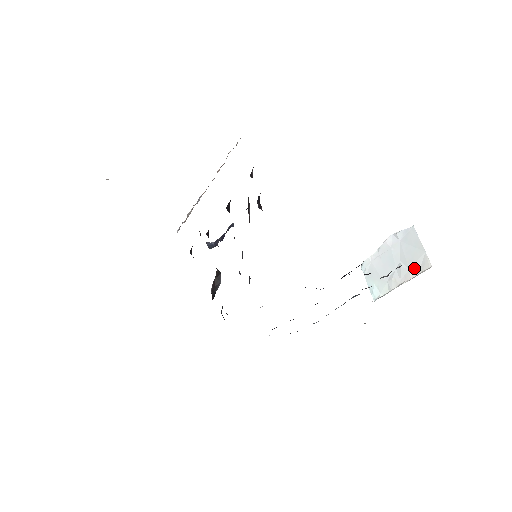
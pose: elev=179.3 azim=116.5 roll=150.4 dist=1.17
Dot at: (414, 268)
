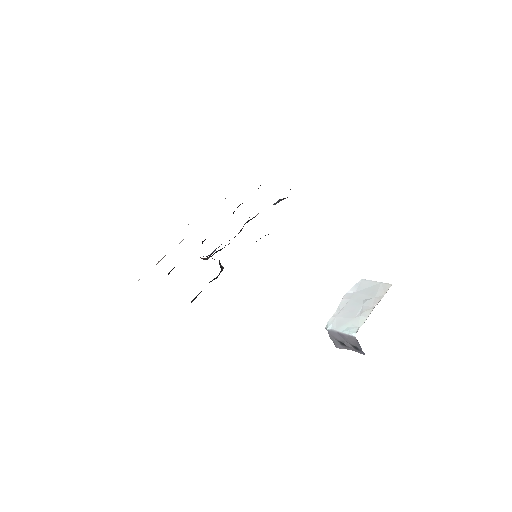
Dot at: (379, 294)
